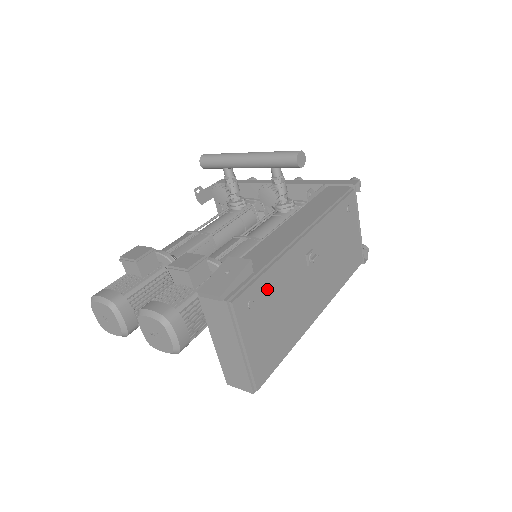
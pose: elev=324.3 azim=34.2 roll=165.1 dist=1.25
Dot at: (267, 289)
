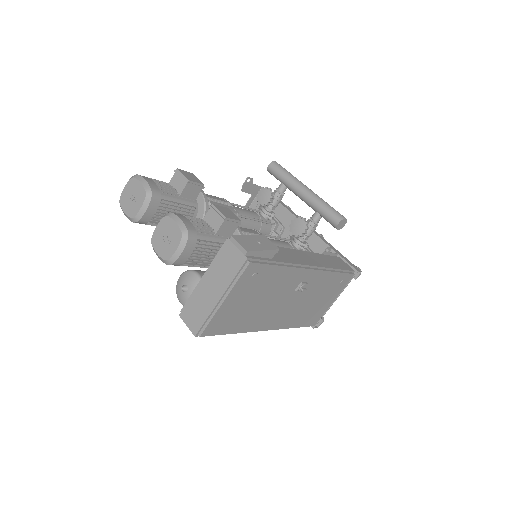
Dot at: (268, 277)
